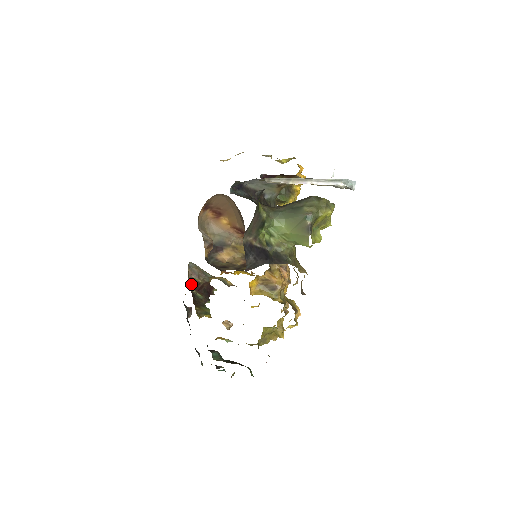
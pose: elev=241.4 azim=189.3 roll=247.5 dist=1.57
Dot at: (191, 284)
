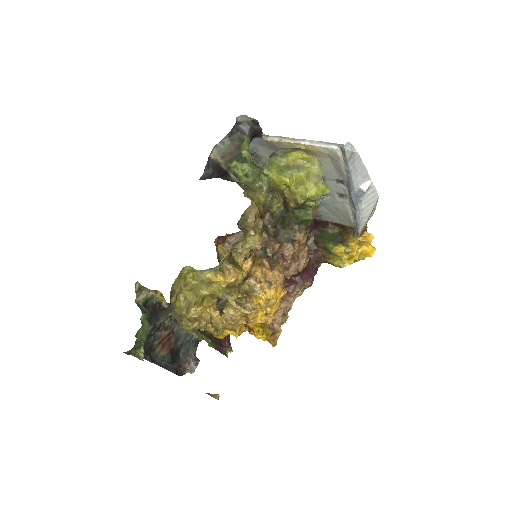
Dot at: occluded
